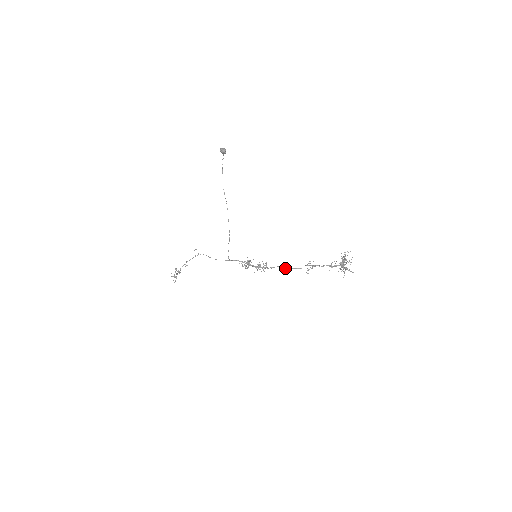
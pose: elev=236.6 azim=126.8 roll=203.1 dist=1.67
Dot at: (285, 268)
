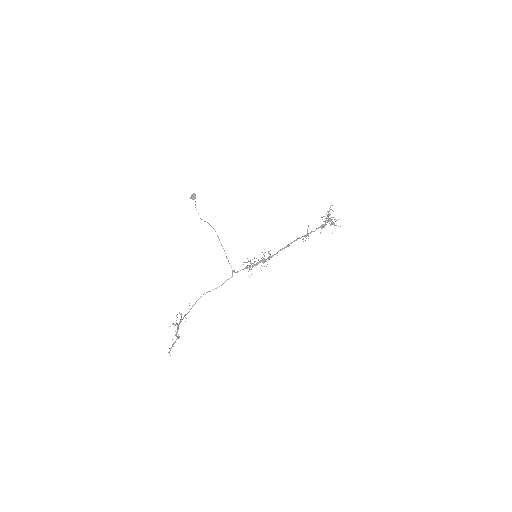
Dot at: (287, 245)
